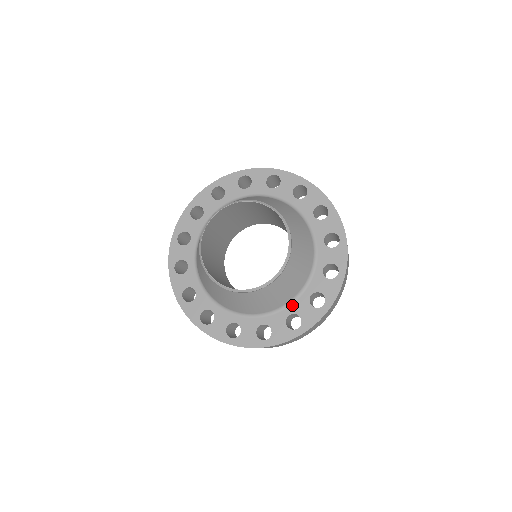
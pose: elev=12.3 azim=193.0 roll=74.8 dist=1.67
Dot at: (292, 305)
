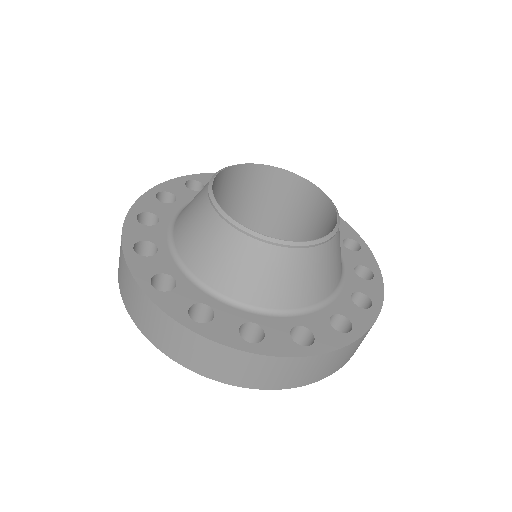
Dot at: (224, 304)
